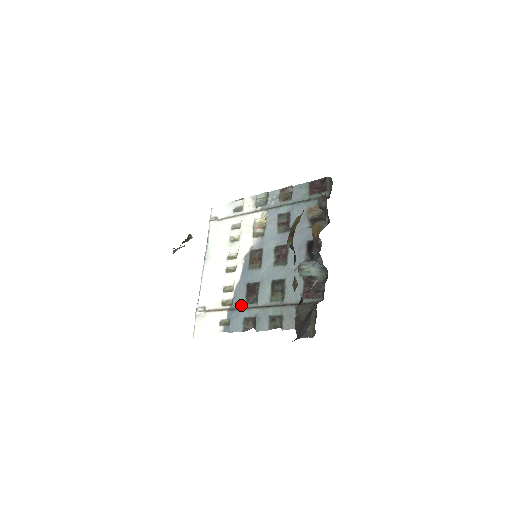
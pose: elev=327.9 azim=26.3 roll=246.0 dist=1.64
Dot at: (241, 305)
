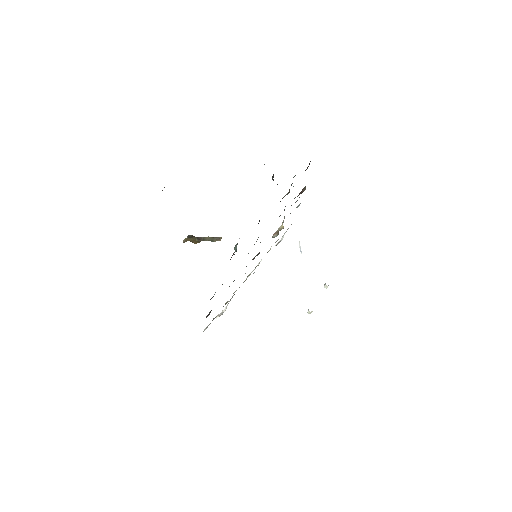
Dot at: occluded
